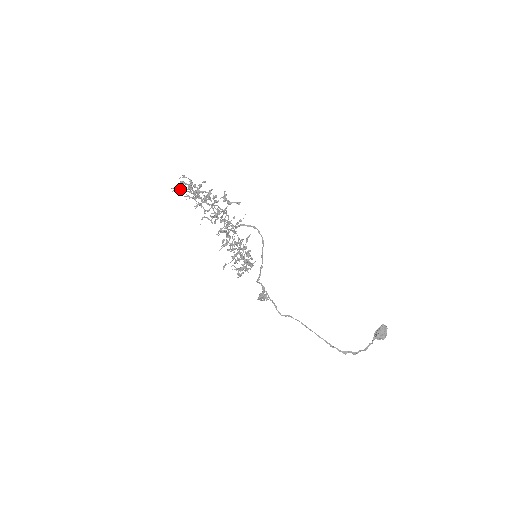
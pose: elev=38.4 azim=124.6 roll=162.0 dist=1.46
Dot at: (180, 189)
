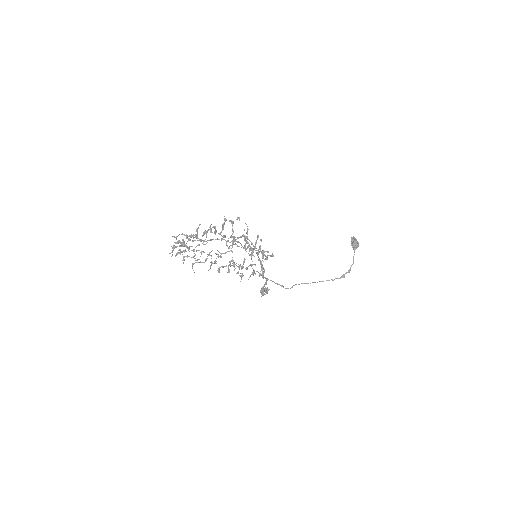
Dot at: occluded
